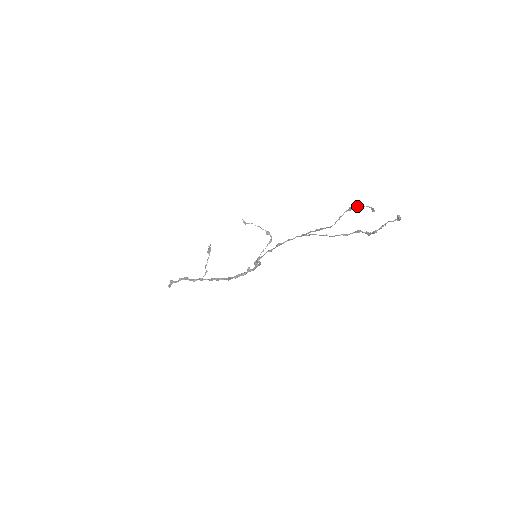
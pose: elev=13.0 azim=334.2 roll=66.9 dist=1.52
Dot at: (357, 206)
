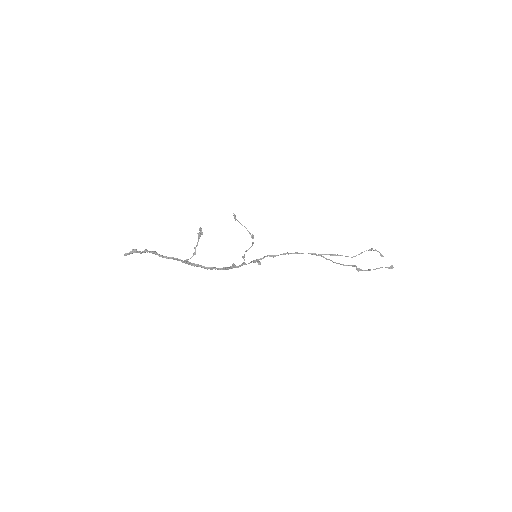
Dot at: occluded
